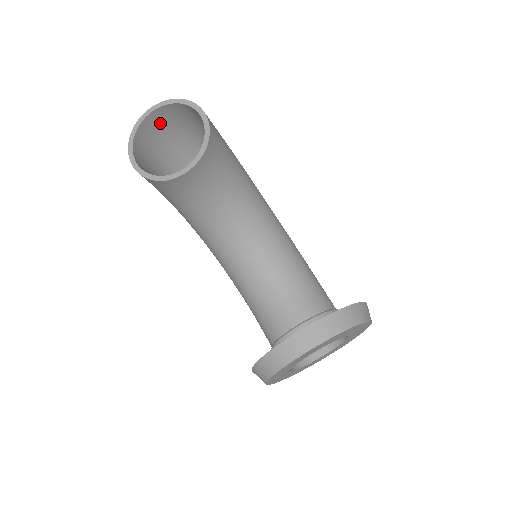
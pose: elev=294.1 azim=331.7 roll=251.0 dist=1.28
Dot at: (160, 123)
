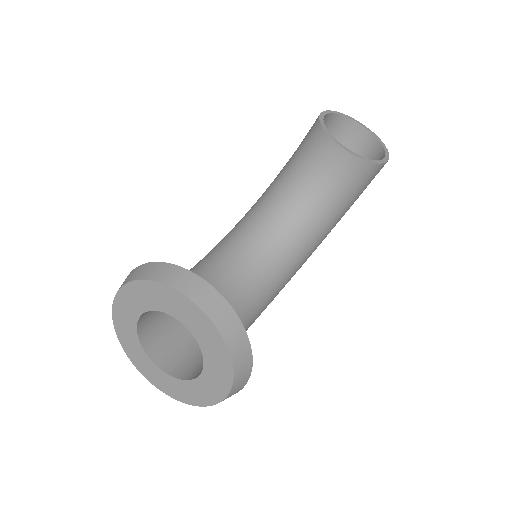
Dot at: (354, 141)
